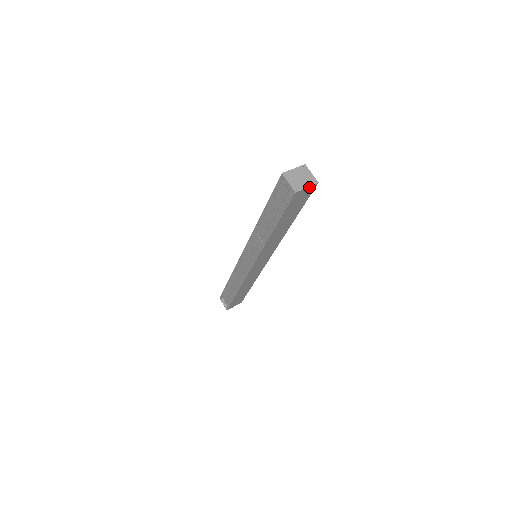
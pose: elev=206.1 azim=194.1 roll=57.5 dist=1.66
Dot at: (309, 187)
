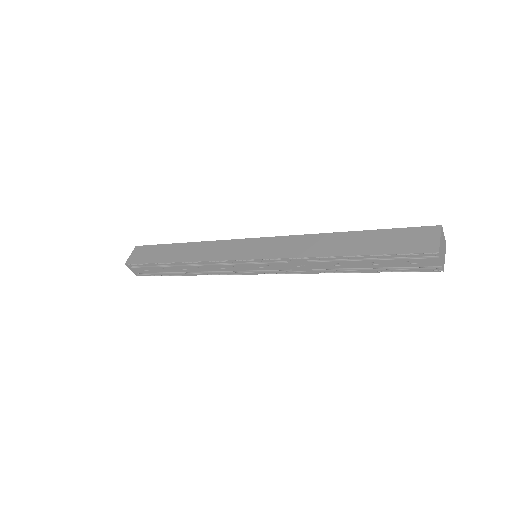
Dot at: occluded
